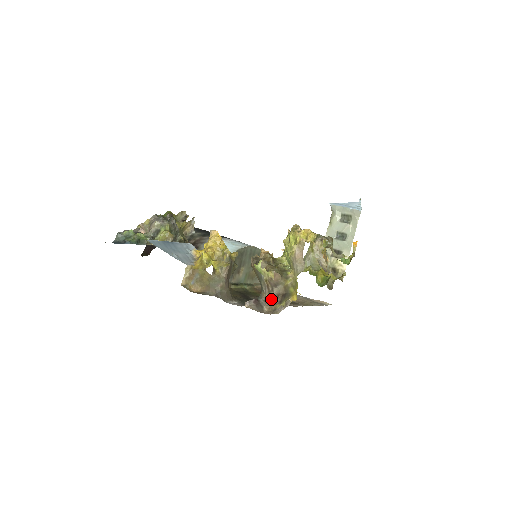
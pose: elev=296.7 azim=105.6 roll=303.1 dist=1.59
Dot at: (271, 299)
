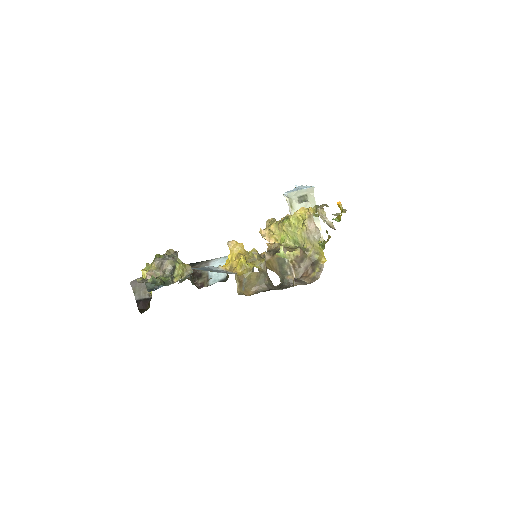
Dot at: (301, 274)
